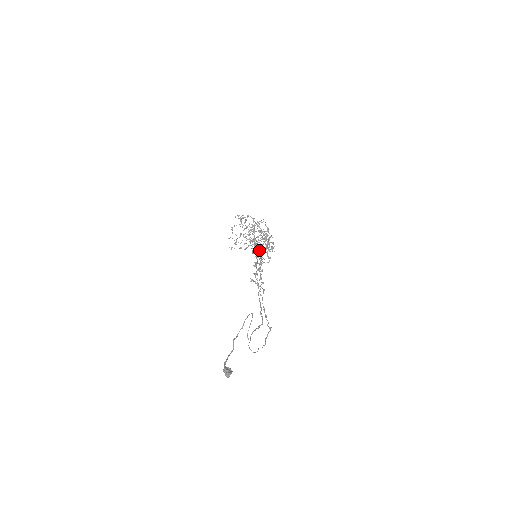
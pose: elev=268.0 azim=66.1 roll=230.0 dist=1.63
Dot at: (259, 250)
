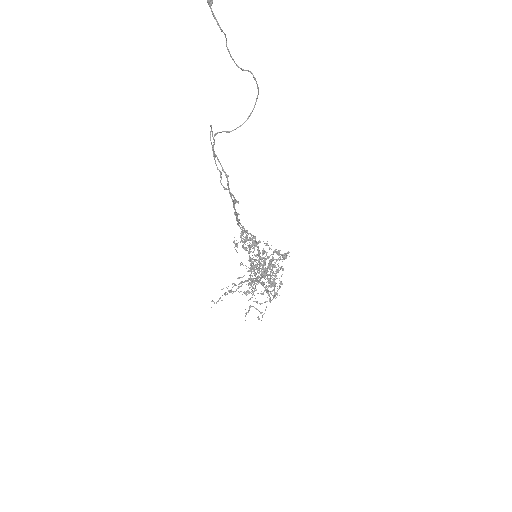
Dot at: occluded
